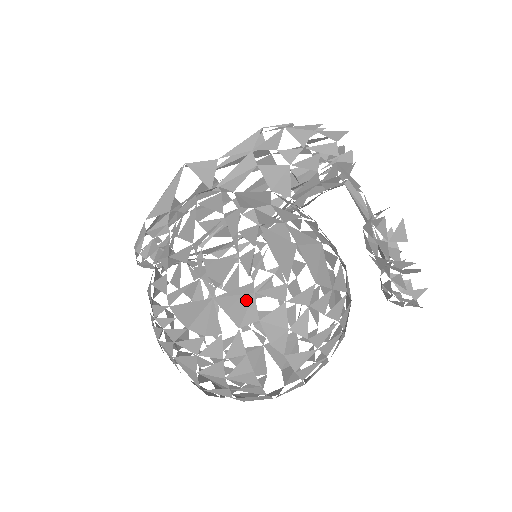
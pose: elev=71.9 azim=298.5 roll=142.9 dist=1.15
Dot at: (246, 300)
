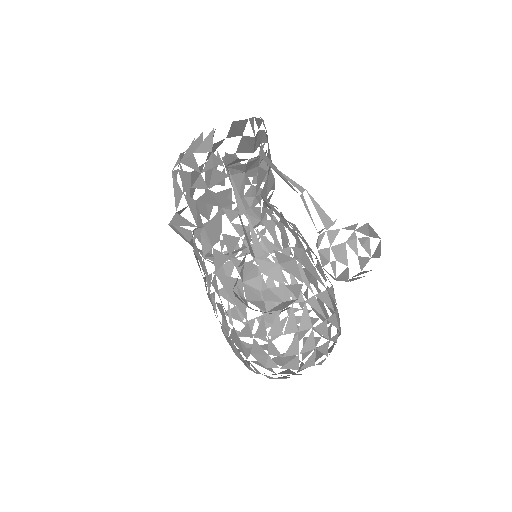
Dot at: (238, 340)
